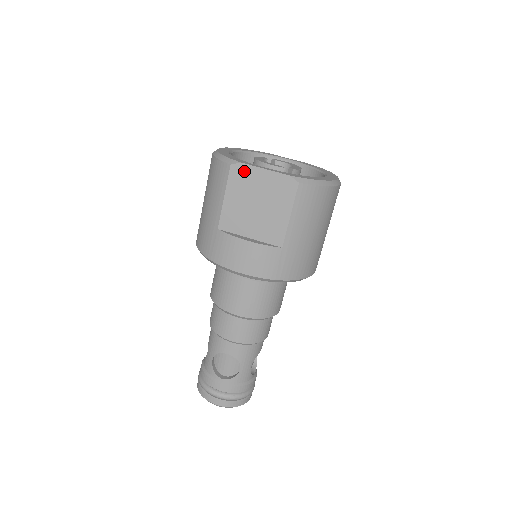
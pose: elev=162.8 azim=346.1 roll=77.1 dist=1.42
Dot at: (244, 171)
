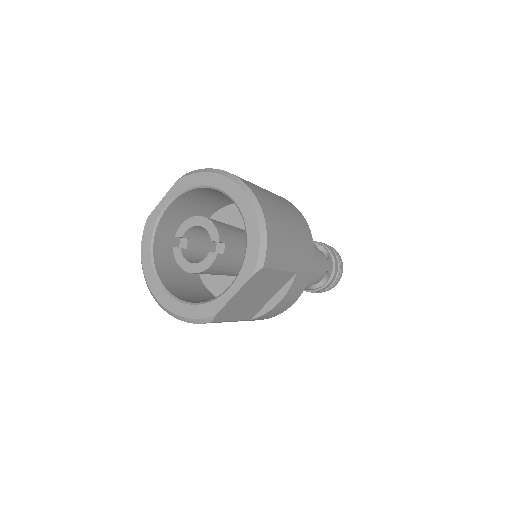
Dot at: (224, 311)
